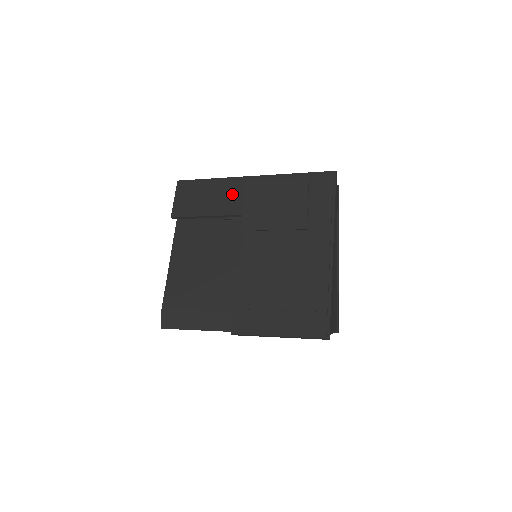
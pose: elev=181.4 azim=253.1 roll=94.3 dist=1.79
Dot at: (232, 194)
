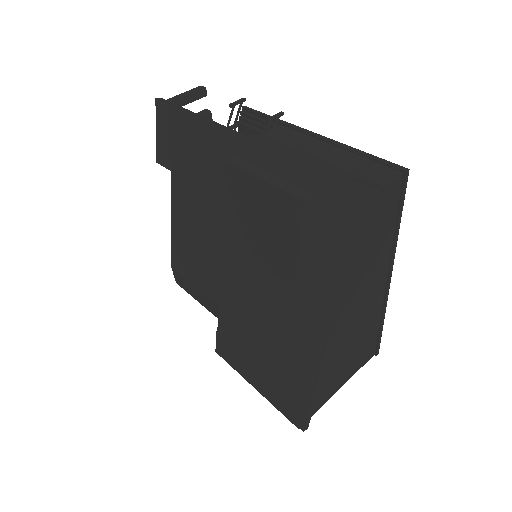
Dot at: (214, 160)
